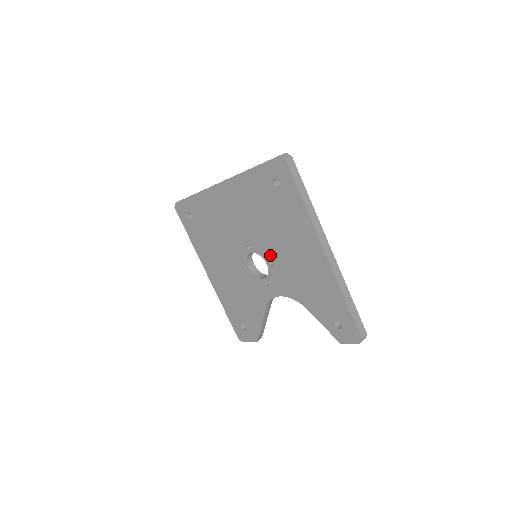
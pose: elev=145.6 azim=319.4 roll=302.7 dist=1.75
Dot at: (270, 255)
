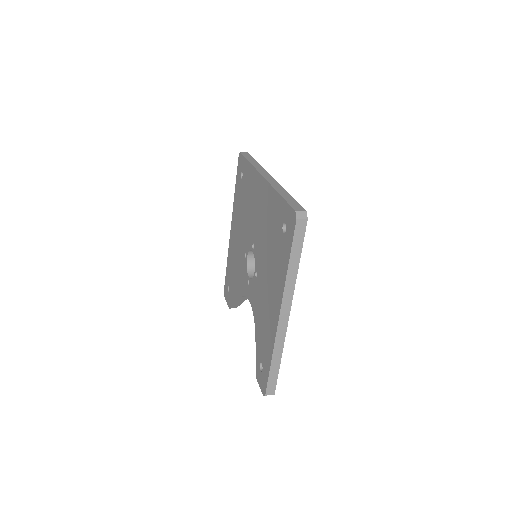
Dot at: (258, 269)
